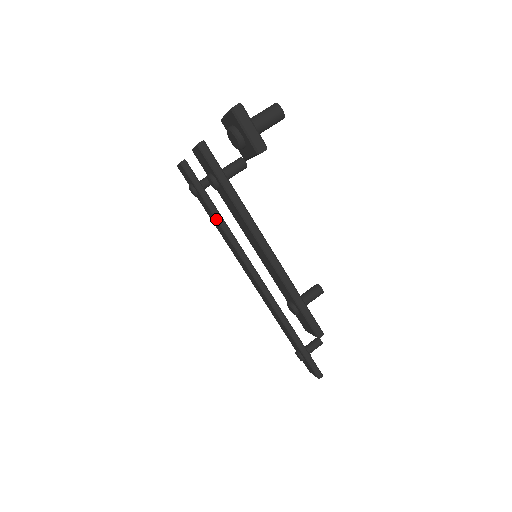
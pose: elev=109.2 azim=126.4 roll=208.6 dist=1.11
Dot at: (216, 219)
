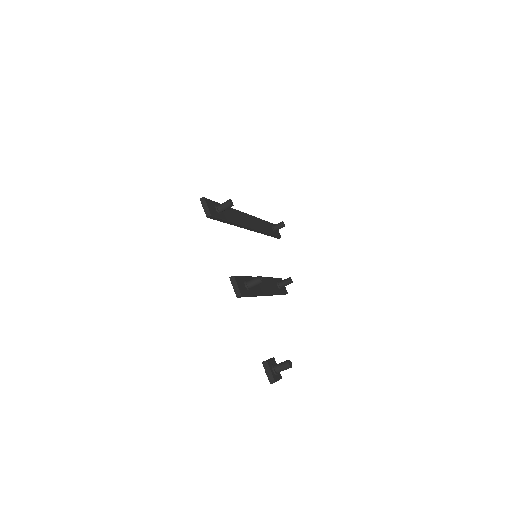
Dot at: occluded
